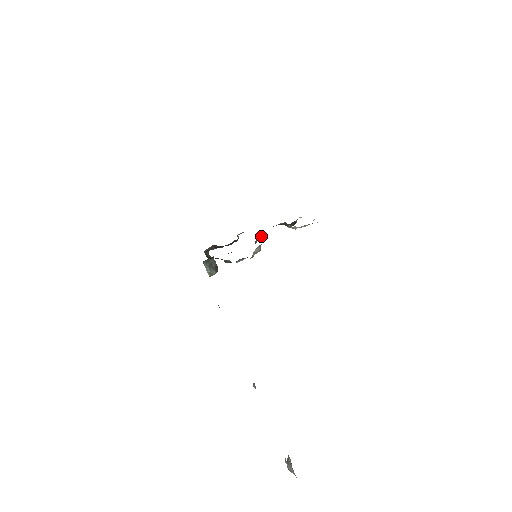
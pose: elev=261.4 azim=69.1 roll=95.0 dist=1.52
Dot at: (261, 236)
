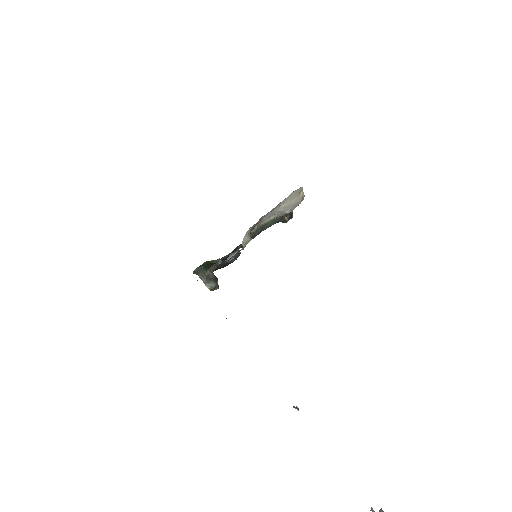
Dot at: (253, 231)
